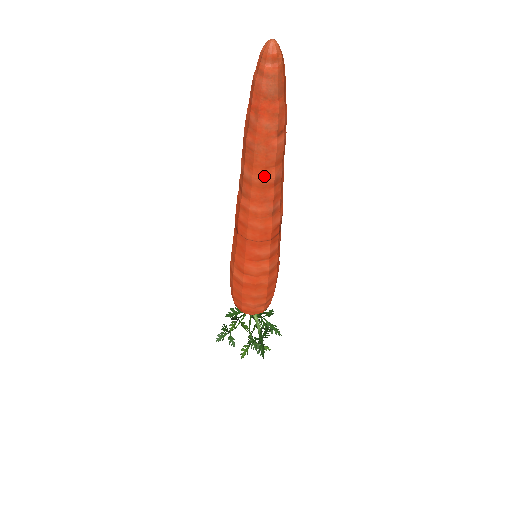
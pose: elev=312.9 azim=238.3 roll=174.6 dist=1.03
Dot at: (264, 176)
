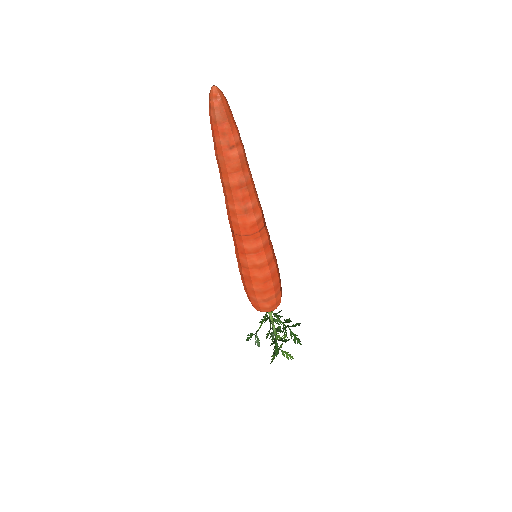
Dot at: (229, 180)
